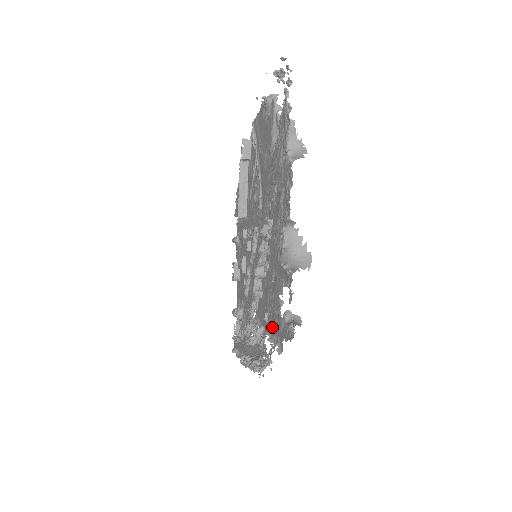
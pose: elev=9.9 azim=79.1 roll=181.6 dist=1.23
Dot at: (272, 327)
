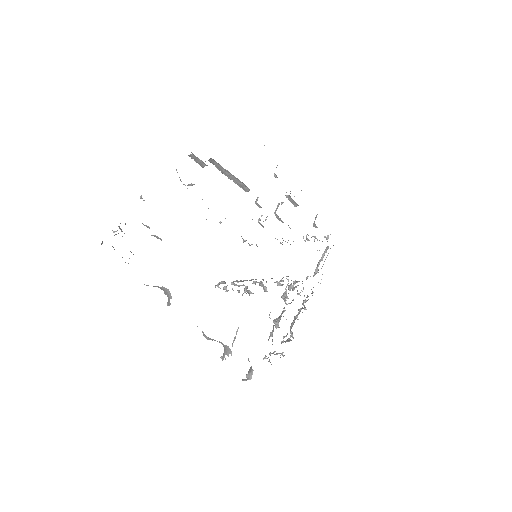
Dot at: occluded
